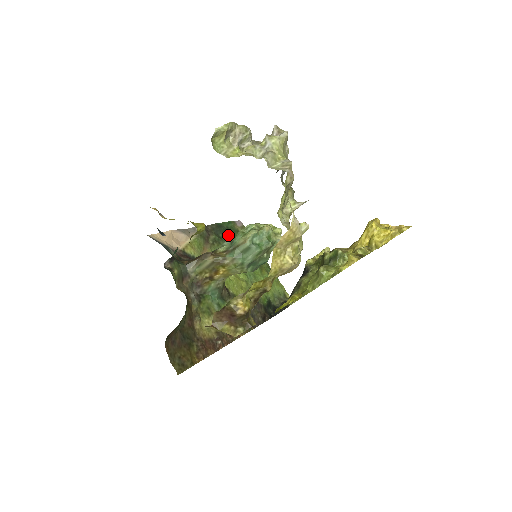
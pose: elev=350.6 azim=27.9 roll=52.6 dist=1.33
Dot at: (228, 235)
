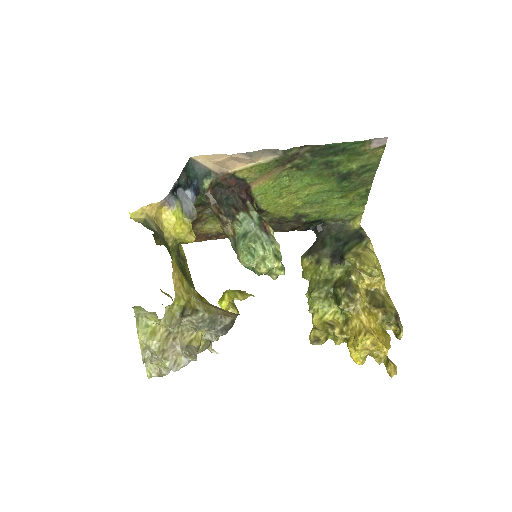
Dot at: (332, 158)
